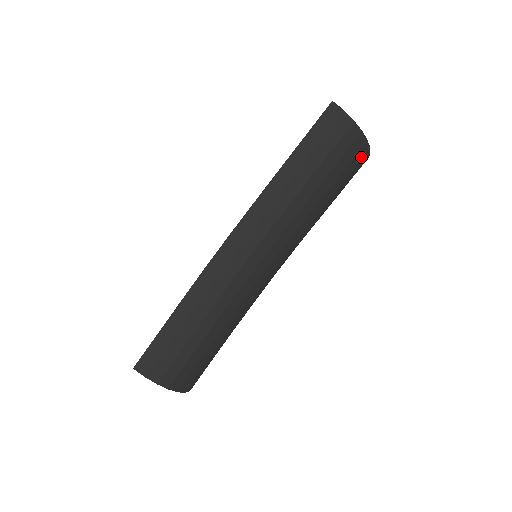
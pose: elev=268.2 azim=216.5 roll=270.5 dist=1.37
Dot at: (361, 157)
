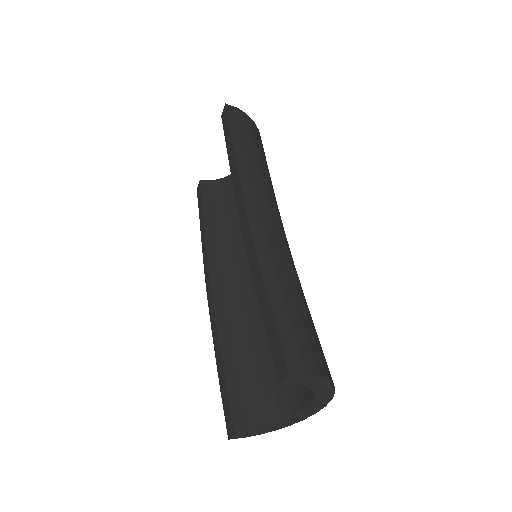
Dot at: occluded
